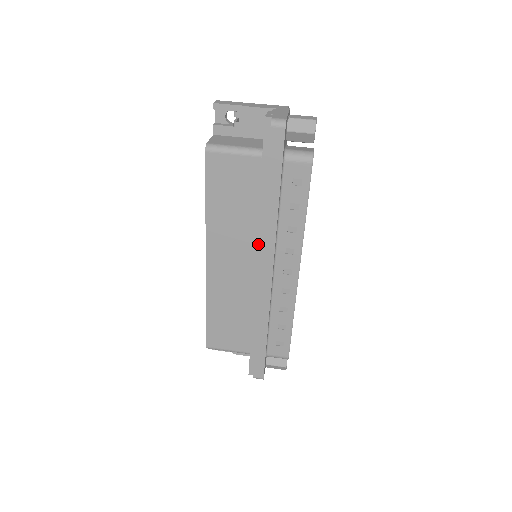
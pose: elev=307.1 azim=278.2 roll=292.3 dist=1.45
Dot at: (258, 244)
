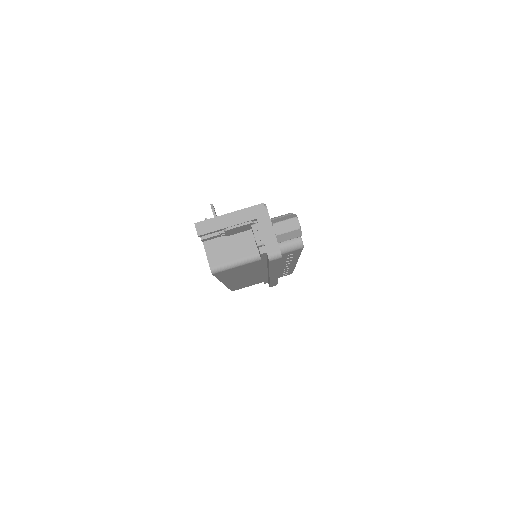
Dot at: (264, 270)
